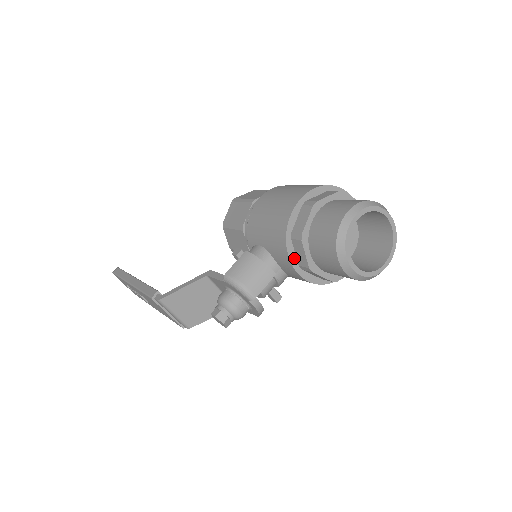
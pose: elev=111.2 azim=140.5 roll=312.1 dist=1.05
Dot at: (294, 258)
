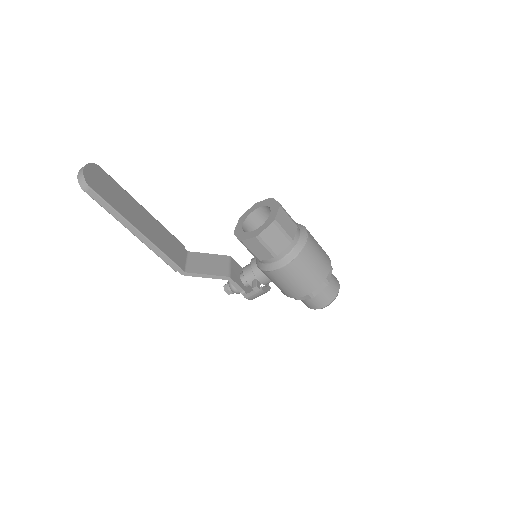
Dot at: occluded
